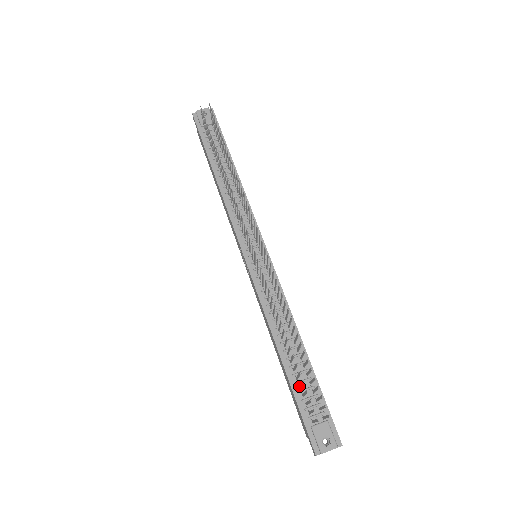
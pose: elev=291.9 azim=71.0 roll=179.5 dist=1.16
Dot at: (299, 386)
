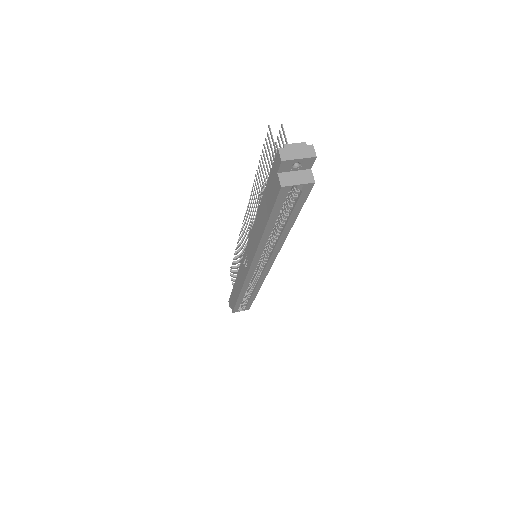
Dot at: occluded
